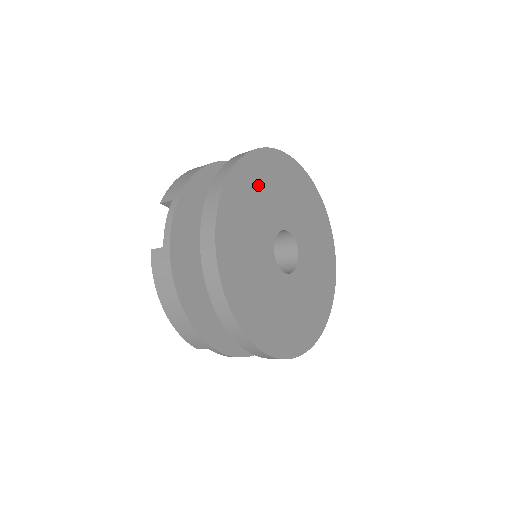
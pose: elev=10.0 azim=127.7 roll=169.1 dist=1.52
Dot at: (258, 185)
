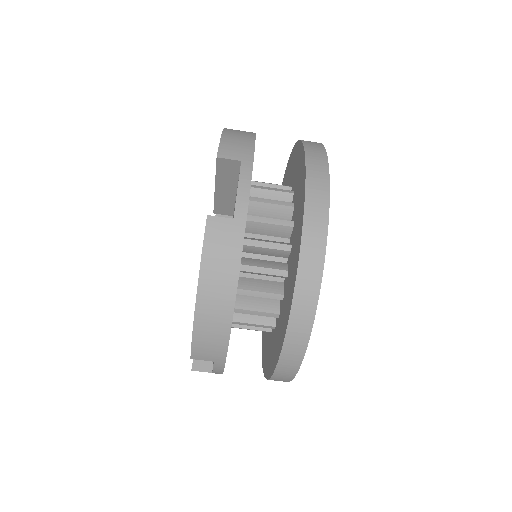
Dot at: occluded
